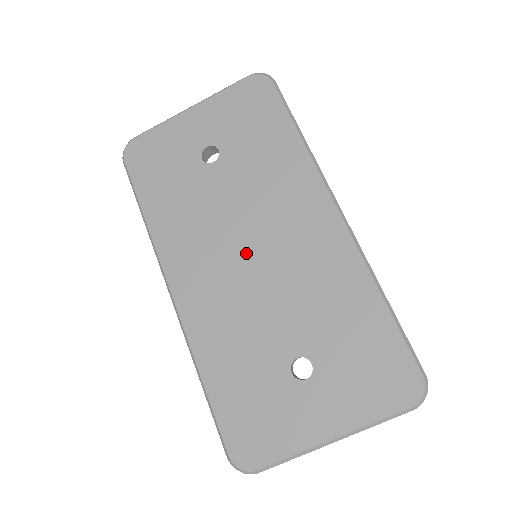
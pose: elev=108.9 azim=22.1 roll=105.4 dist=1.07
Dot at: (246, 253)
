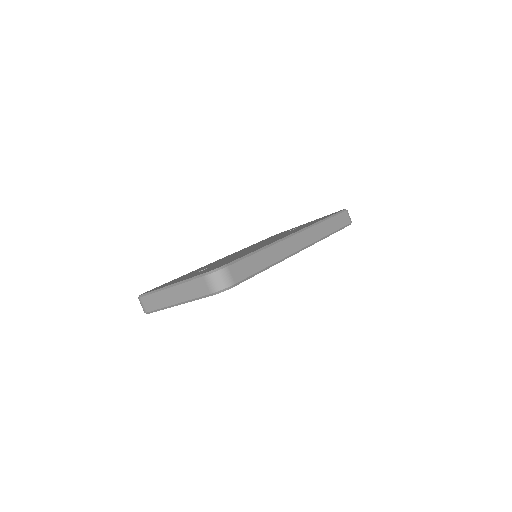
Dot at: occluded
